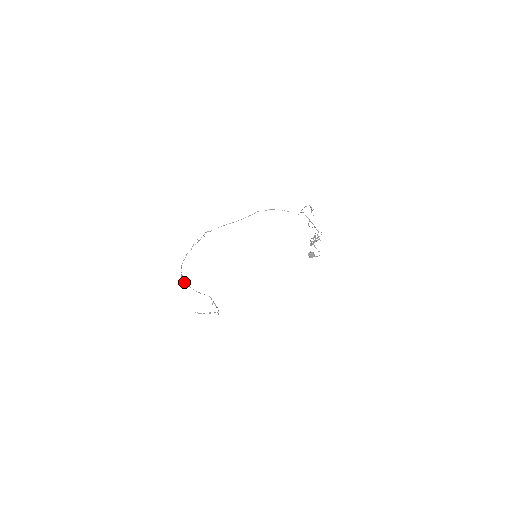
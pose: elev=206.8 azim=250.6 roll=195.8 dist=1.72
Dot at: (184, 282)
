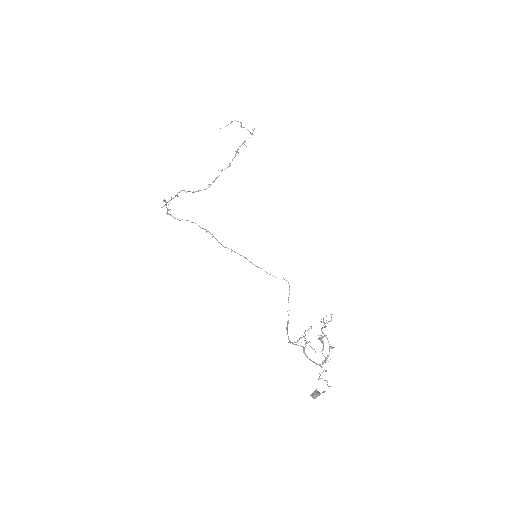
Dot at: occluded
